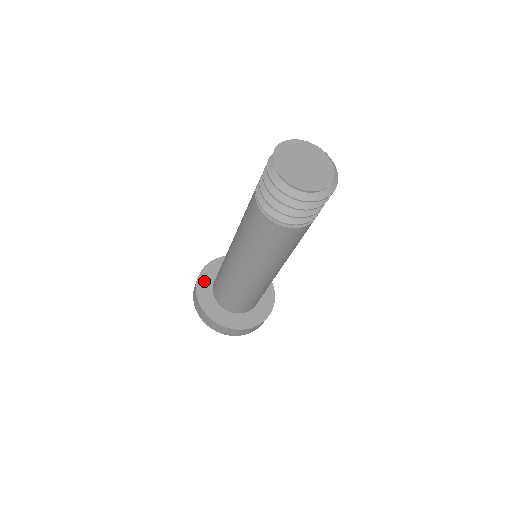
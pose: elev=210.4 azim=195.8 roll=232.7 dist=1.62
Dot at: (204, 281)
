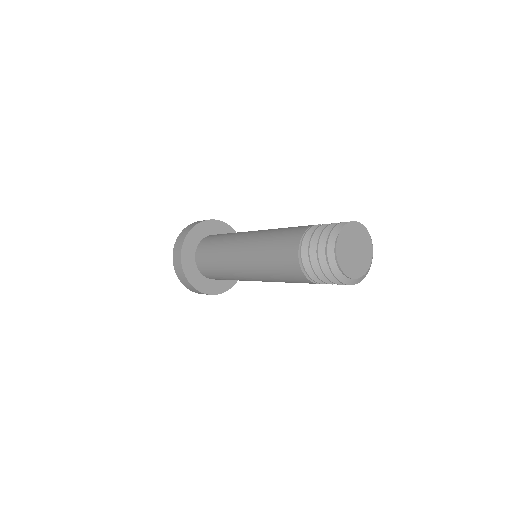
Dot at: (196, 233)
